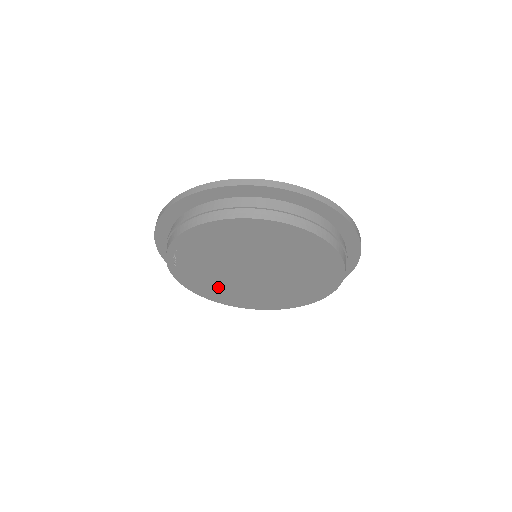
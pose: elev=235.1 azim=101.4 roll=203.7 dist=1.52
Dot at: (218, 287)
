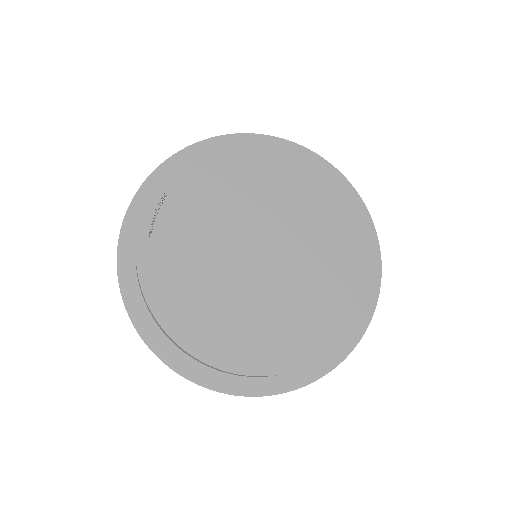
Dot at: (198, 296)
